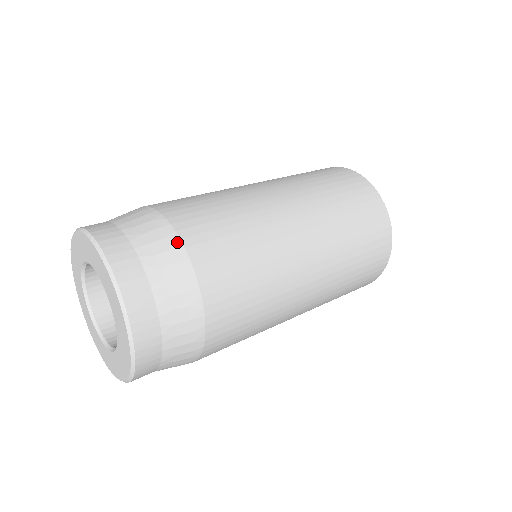
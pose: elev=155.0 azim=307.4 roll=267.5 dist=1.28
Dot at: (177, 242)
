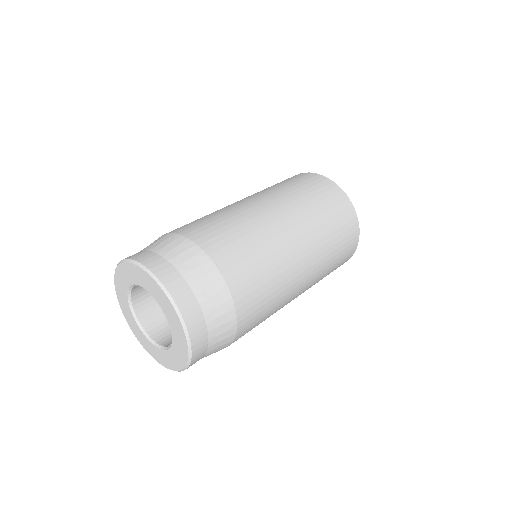
Dot at: (176, 236)
